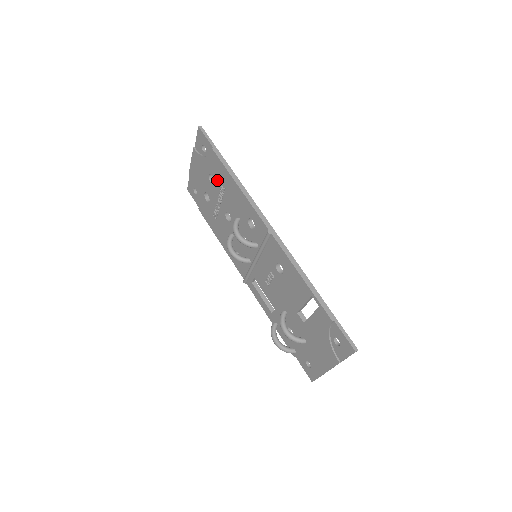
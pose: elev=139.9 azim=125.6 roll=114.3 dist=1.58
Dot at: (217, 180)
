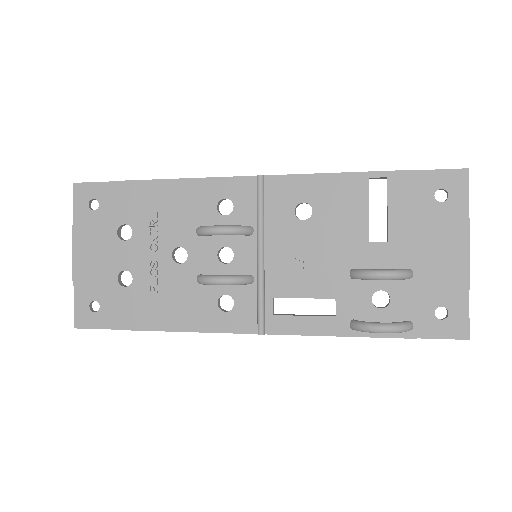
Dot at: (137, 219)
